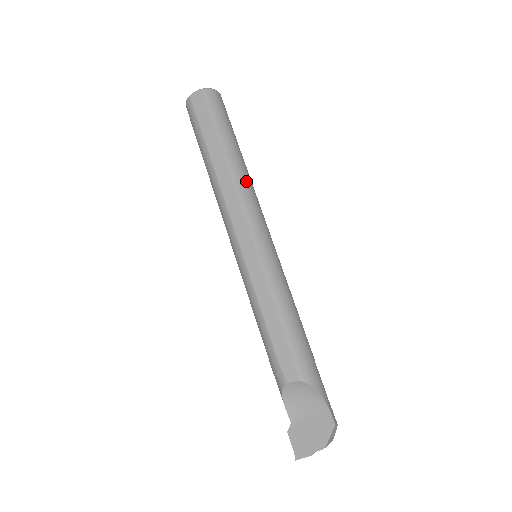
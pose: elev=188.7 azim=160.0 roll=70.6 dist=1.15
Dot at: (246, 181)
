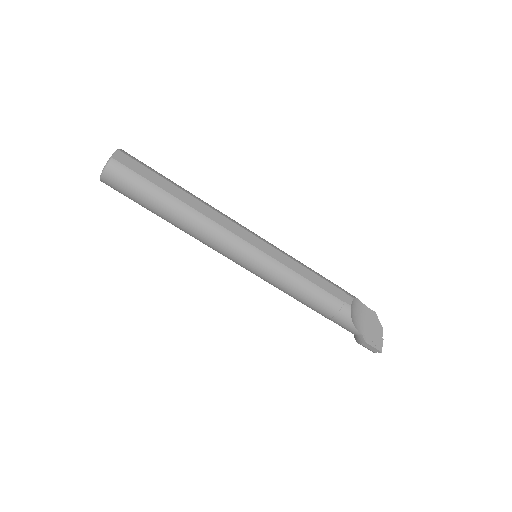
Dot at: occluded
